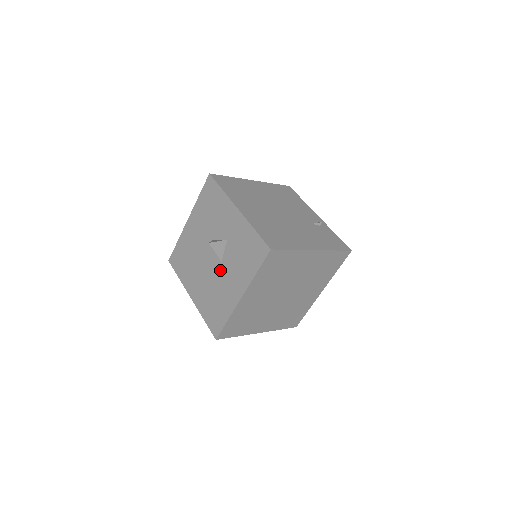
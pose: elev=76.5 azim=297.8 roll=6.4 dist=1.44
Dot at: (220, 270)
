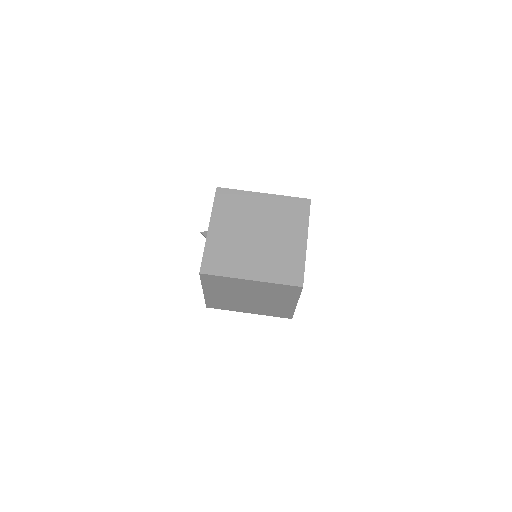
Dot at: occluded
